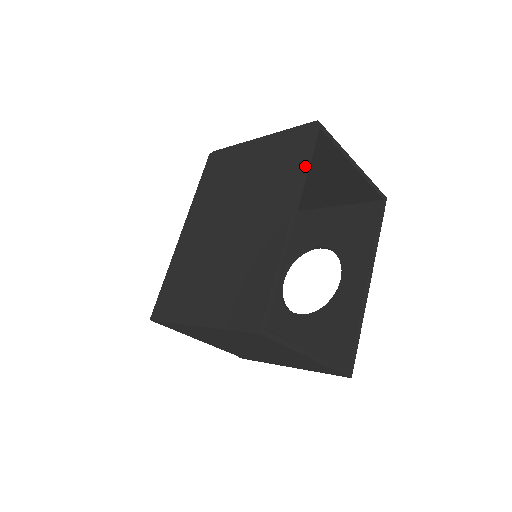
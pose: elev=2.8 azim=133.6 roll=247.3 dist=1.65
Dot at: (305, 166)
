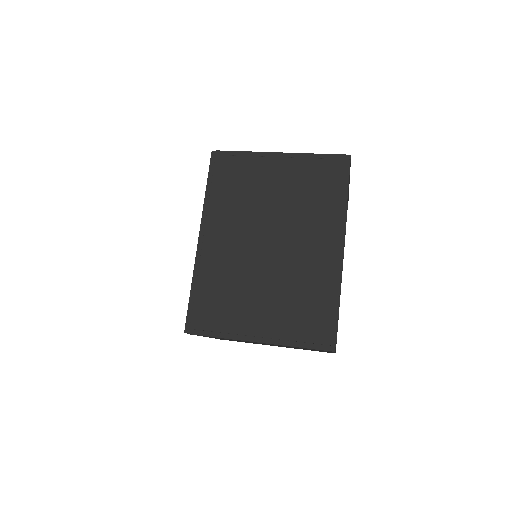
Dot at: occluded
